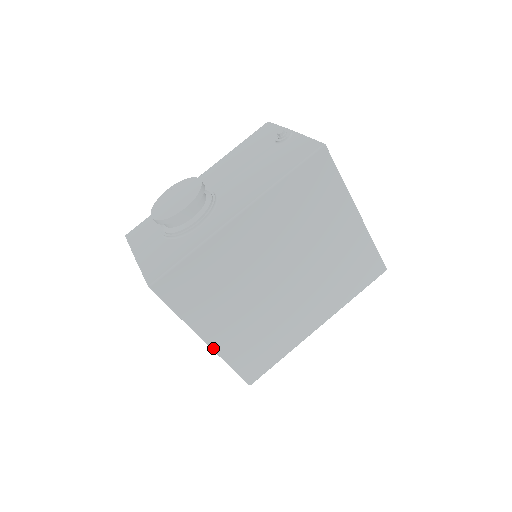
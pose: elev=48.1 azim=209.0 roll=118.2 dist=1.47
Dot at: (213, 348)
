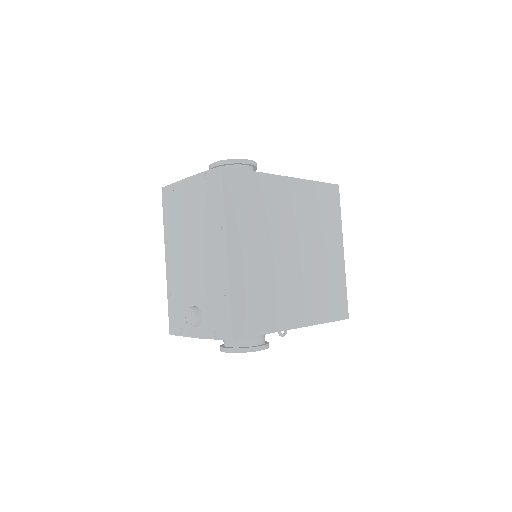
Dot at: (228, 264)
